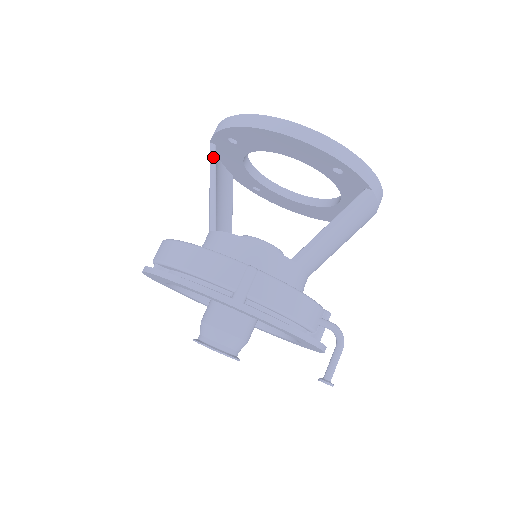
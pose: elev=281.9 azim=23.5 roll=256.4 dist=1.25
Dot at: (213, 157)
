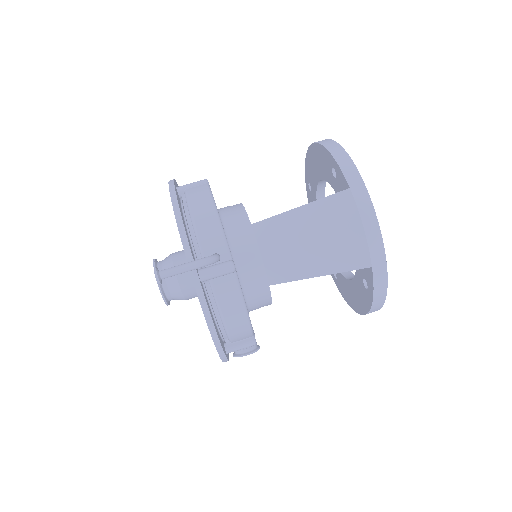
Dot at: occluded
